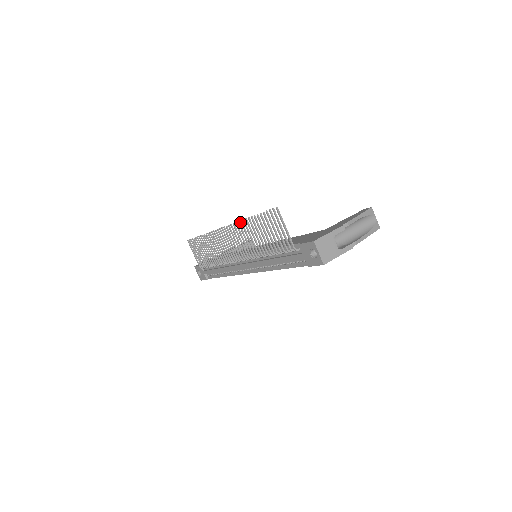
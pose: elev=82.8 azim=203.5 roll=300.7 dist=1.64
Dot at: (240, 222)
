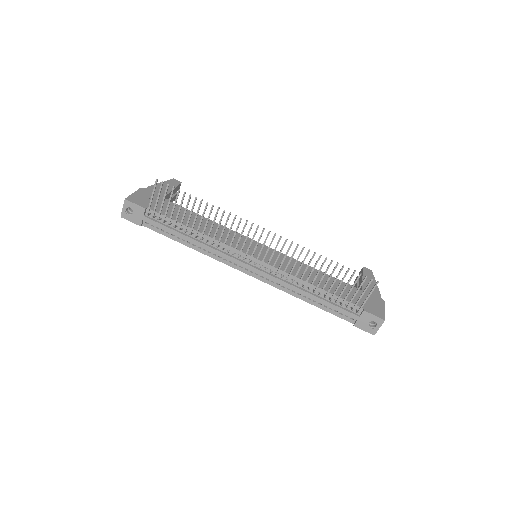
Dot at: (308, 251)
